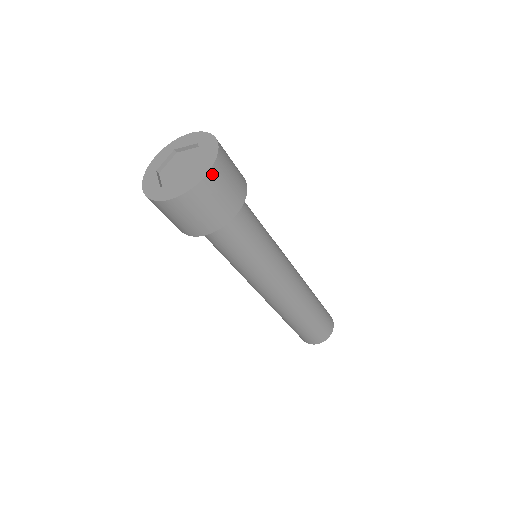
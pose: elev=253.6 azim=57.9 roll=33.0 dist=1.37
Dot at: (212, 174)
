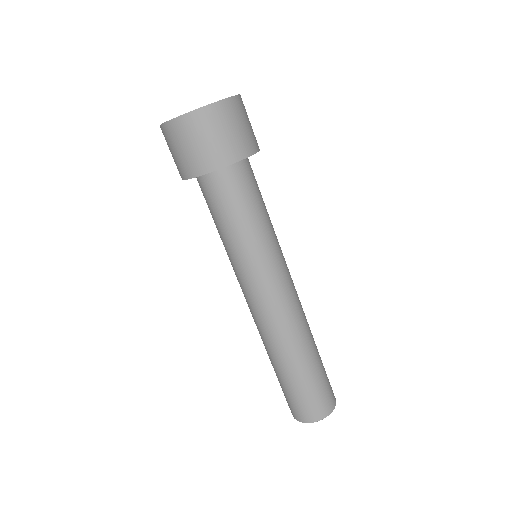
Dot at: (221, 106)
